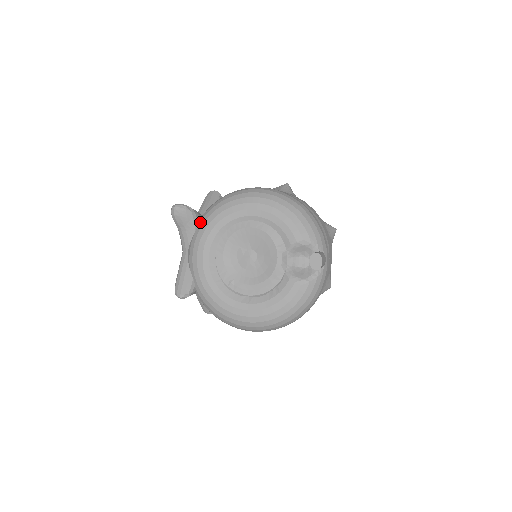
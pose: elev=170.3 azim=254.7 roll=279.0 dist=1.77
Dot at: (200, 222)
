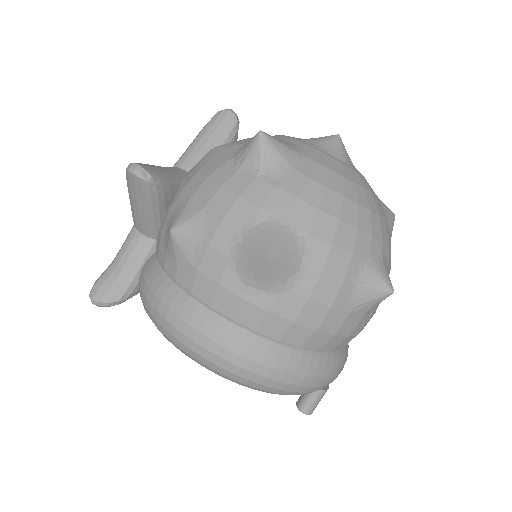
Dot at: occluded
